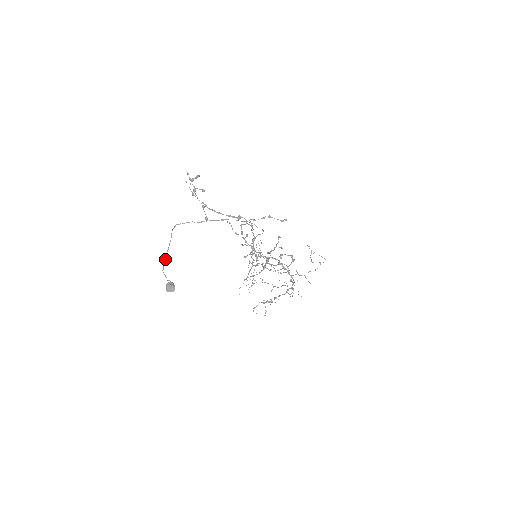
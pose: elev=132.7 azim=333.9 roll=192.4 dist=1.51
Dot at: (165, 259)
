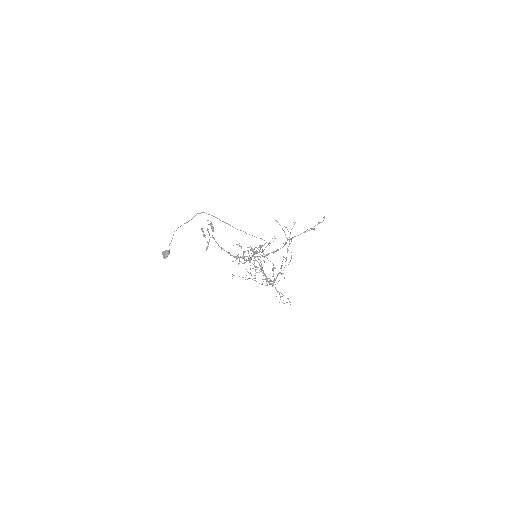
Dot at: (181, 225)
